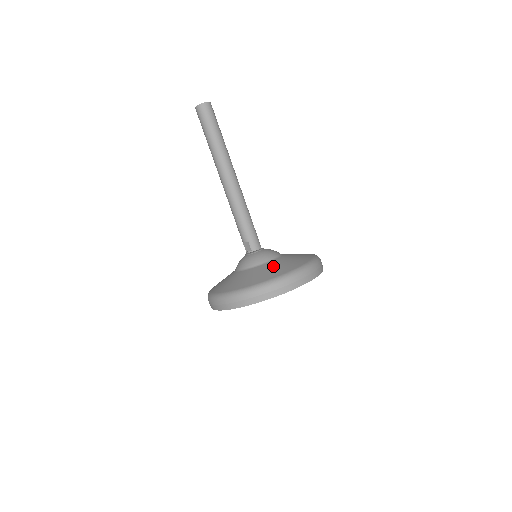
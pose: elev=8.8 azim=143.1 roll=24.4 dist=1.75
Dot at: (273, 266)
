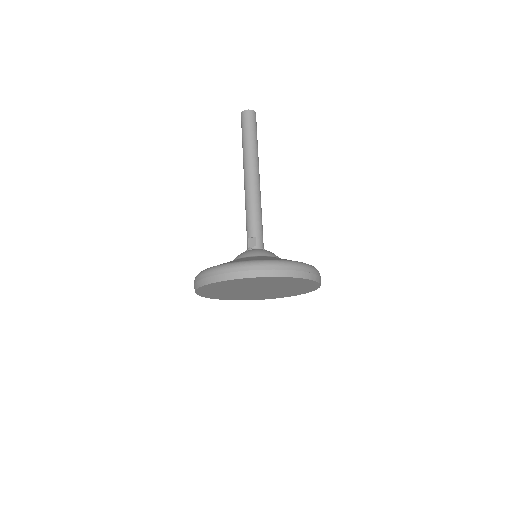
Dot at: occluded
